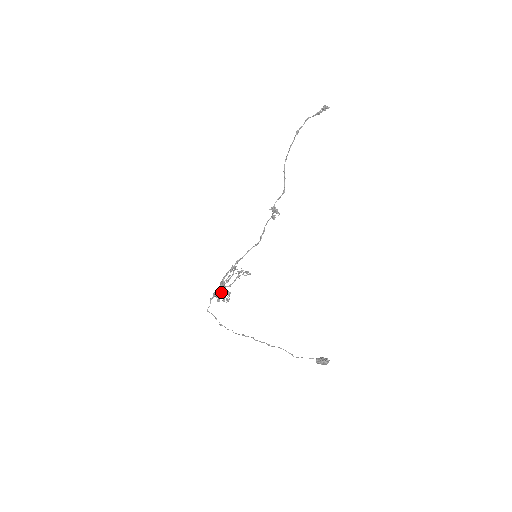
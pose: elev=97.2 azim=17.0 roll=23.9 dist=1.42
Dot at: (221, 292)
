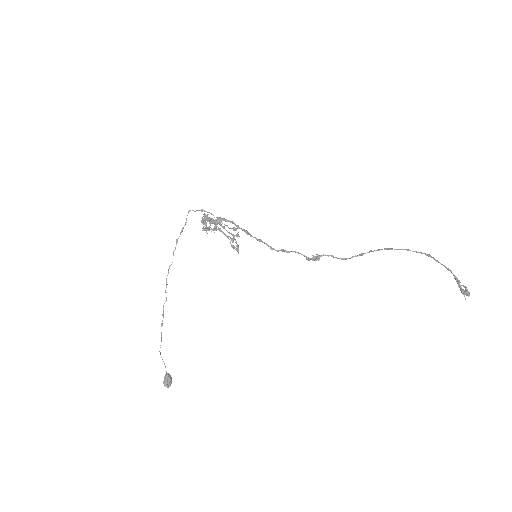
Dot at: (207, 228)
